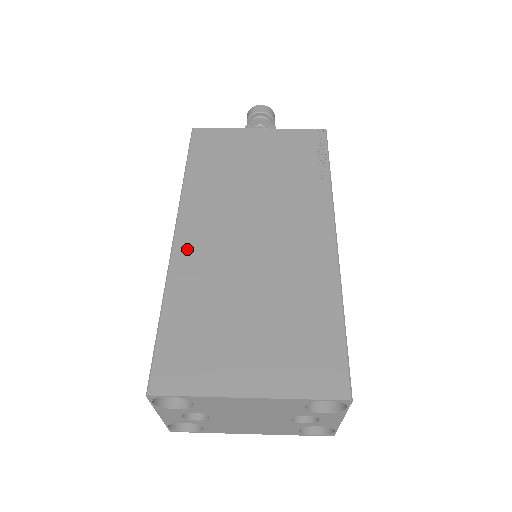
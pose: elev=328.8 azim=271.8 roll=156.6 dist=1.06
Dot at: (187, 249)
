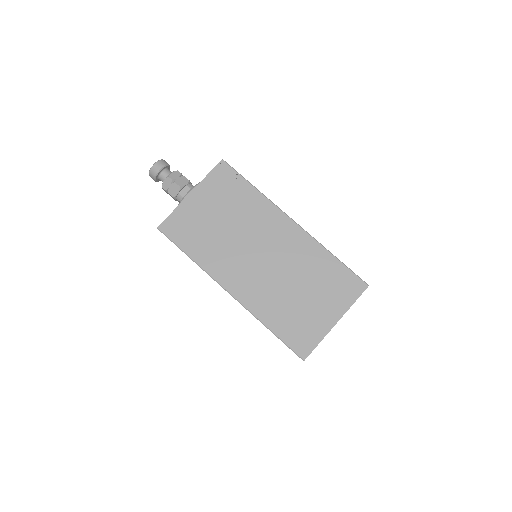
Dot at: (244, 294)
